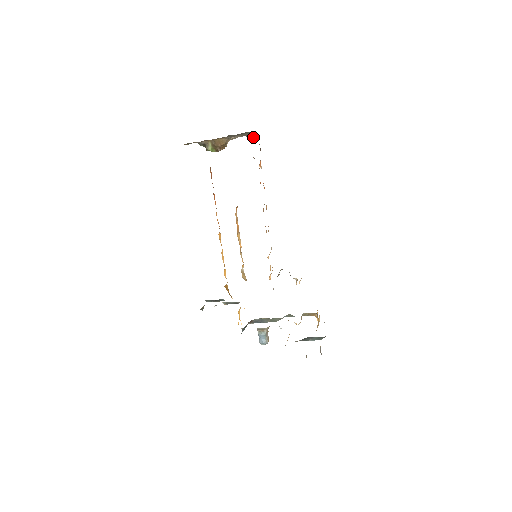
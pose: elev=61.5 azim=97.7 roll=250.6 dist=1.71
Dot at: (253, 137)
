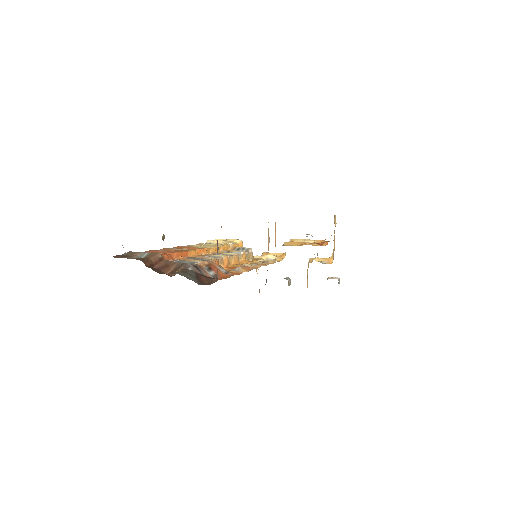
Dot at: occluded
